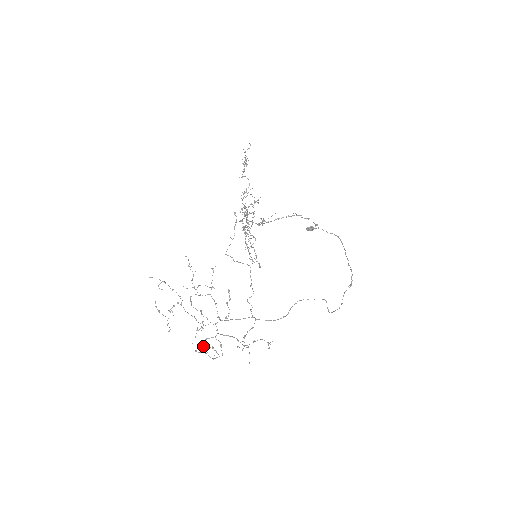
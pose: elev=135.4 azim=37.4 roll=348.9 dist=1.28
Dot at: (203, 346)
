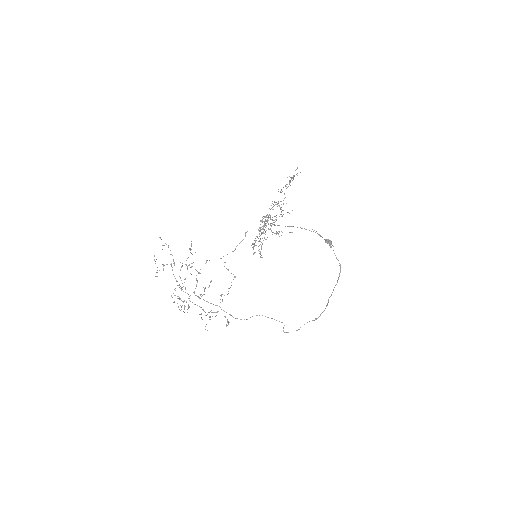
Dot at: occluded
